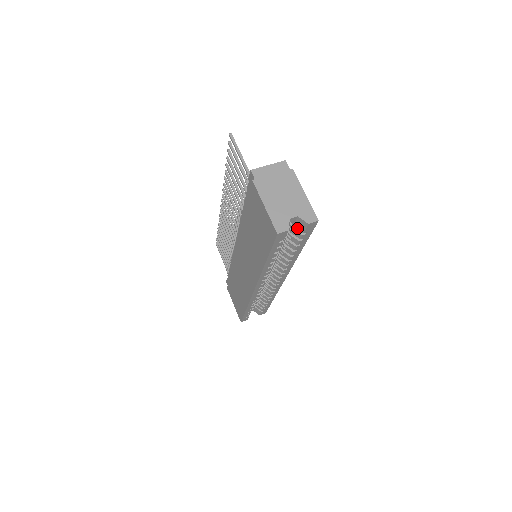
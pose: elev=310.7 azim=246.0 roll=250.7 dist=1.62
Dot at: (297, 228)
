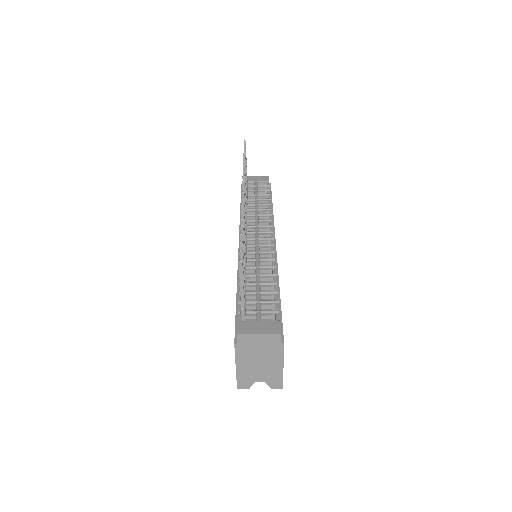
Dot at: occluded
